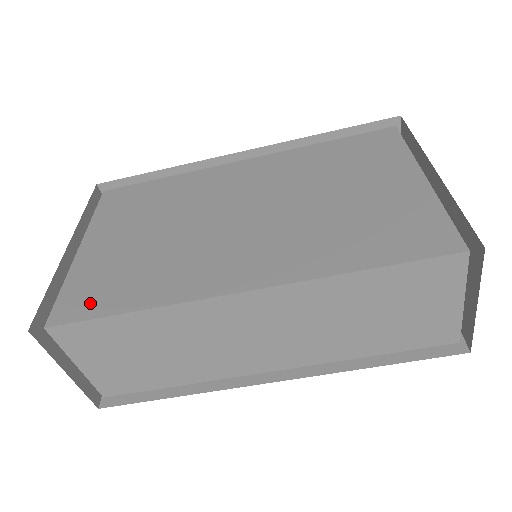
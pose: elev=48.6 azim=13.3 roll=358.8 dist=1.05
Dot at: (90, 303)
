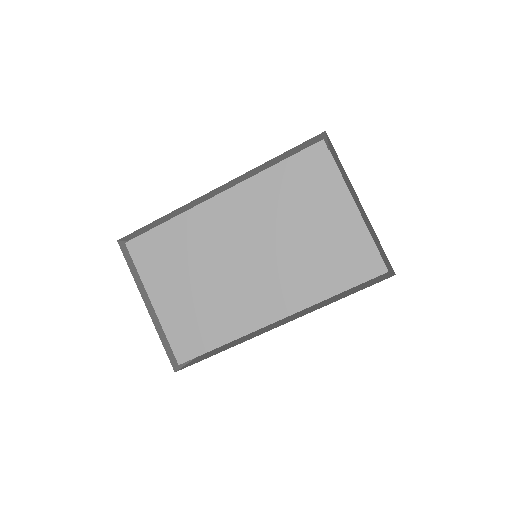
Dot at: (194, 344)
